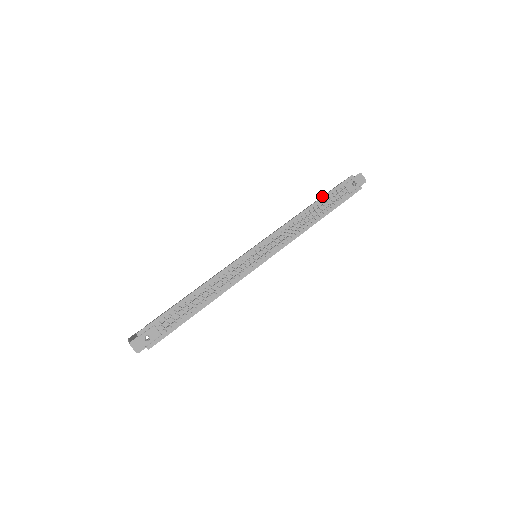
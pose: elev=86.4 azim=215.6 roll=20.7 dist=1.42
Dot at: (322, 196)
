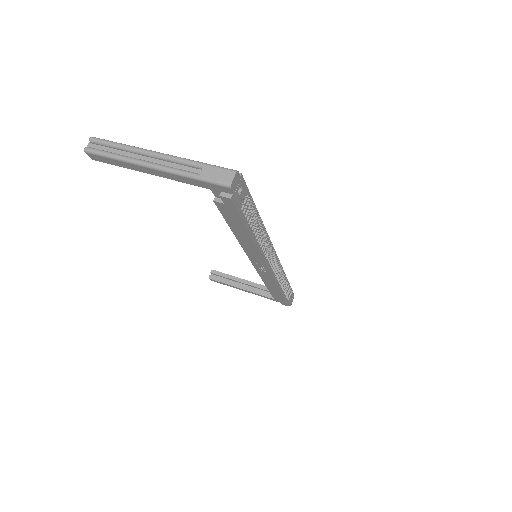
Dot at: occluded
